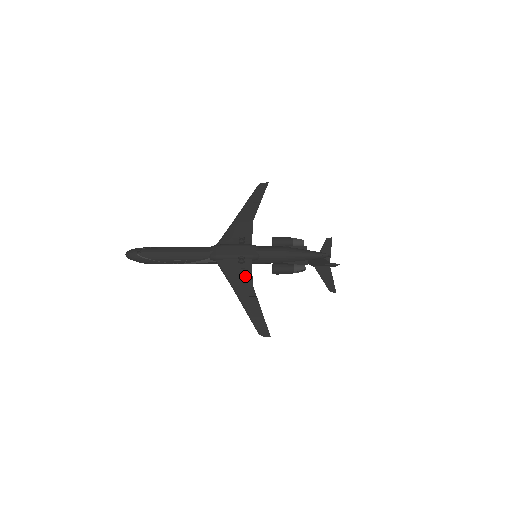
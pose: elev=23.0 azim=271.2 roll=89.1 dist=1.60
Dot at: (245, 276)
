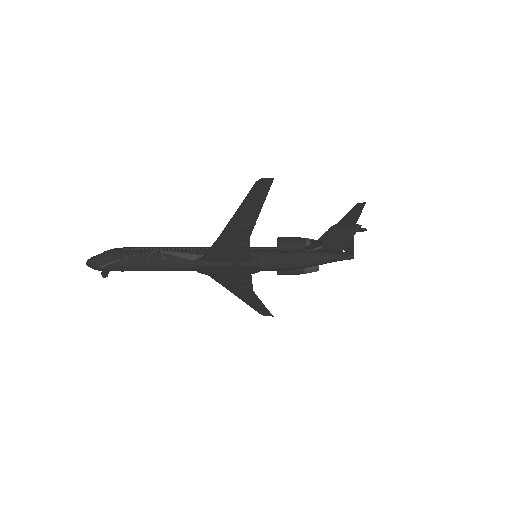
Dot at: (244, 286)
